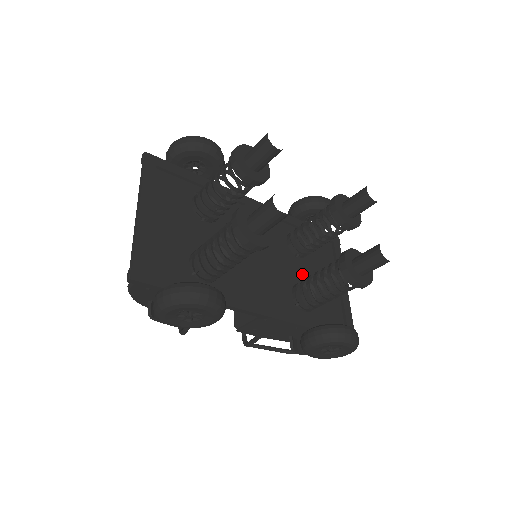
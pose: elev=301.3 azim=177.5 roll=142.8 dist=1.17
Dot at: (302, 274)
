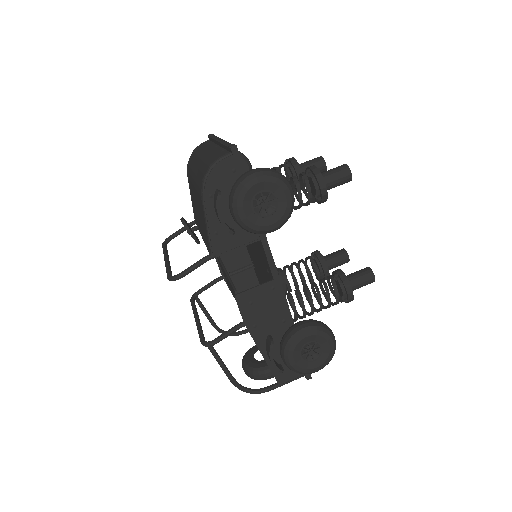
Dot at: occluded
